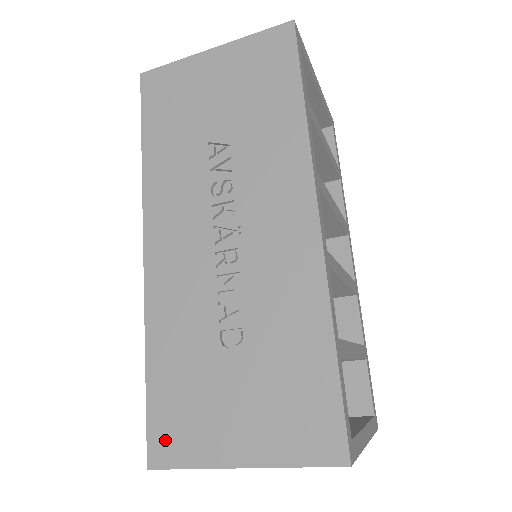
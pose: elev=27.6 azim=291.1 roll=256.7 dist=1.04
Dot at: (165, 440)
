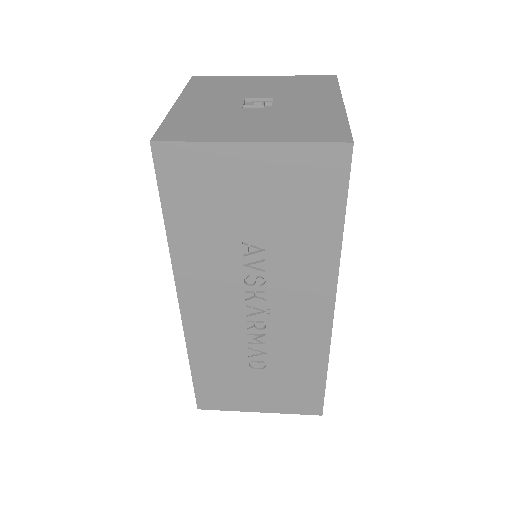
Dot at: (209, 400)
